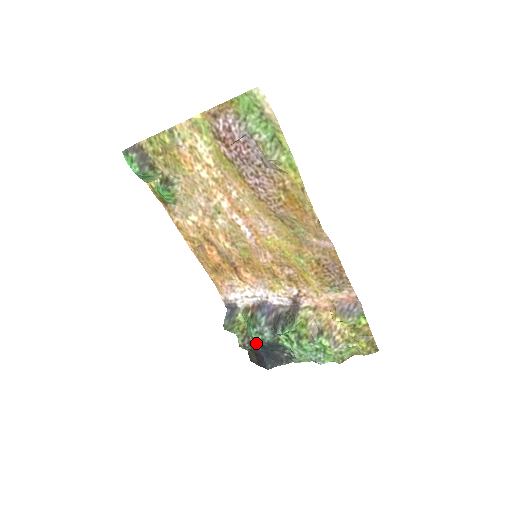
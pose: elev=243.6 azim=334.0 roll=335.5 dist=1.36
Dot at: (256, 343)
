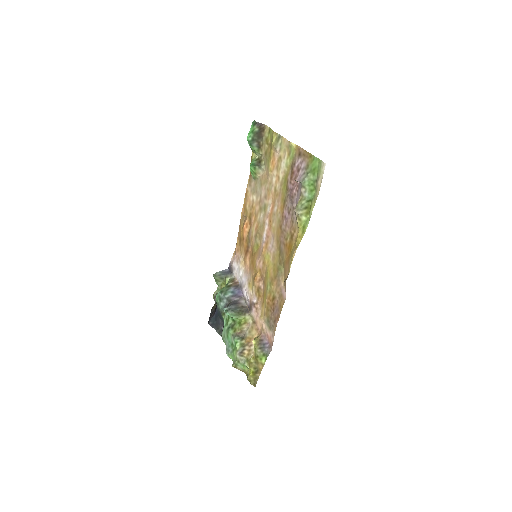
Dot at: occluded
